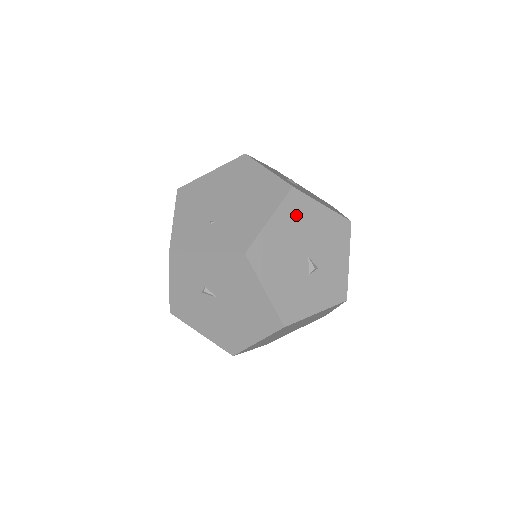
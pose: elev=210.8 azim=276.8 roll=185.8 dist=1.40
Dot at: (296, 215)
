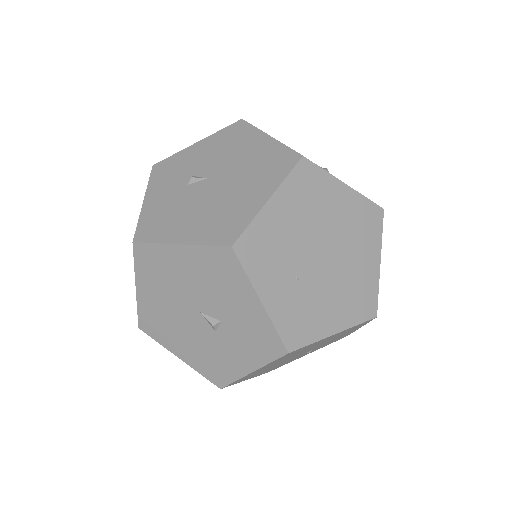
Dot at: occluded
